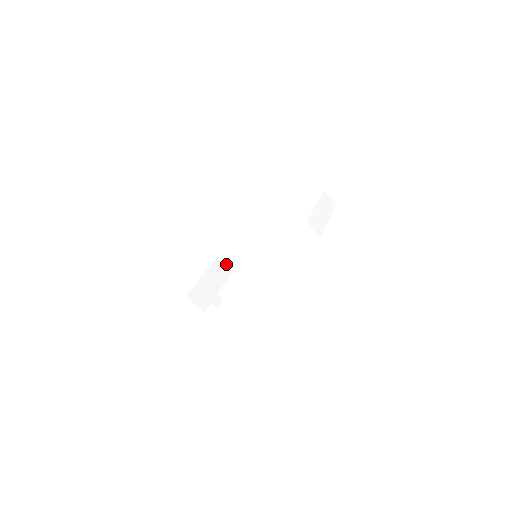
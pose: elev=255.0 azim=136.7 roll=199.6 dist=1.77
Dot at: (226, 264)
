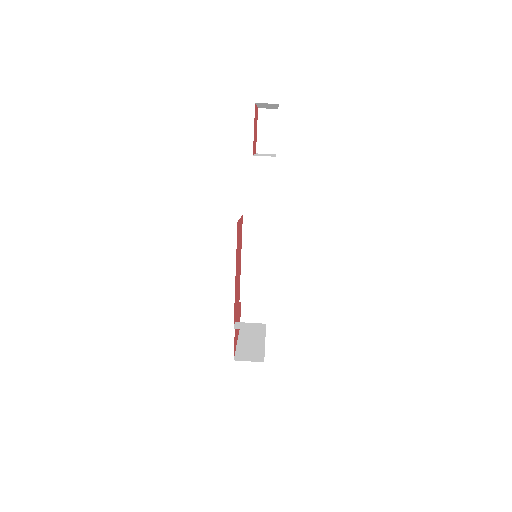
Dot at: occluded
